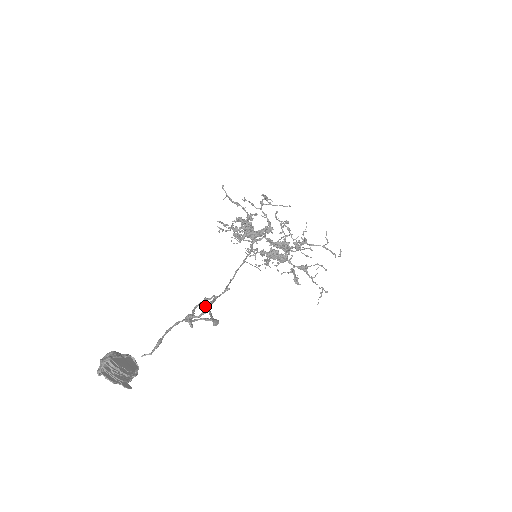
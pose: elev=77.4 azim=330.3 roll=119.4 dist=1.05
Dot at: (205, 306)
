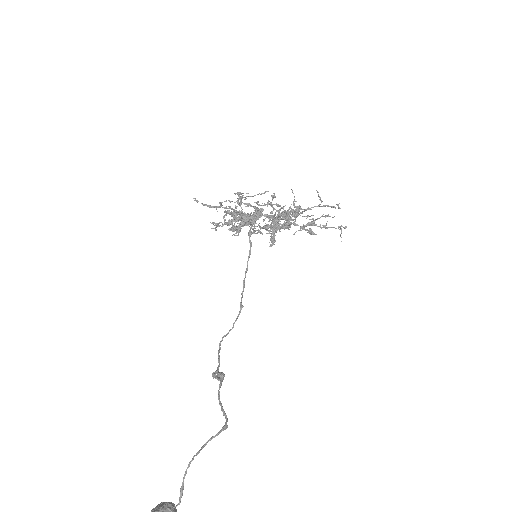
Dot at: occluded
